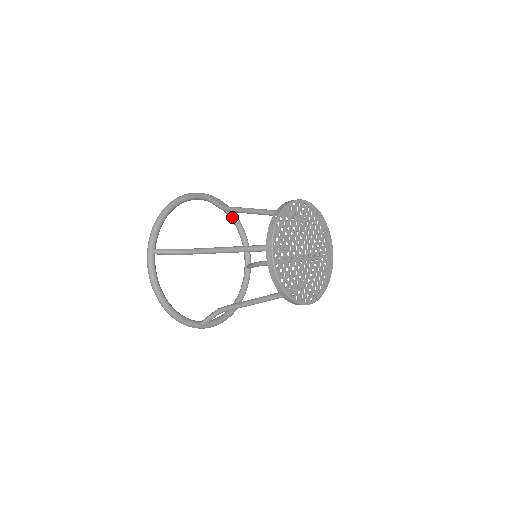
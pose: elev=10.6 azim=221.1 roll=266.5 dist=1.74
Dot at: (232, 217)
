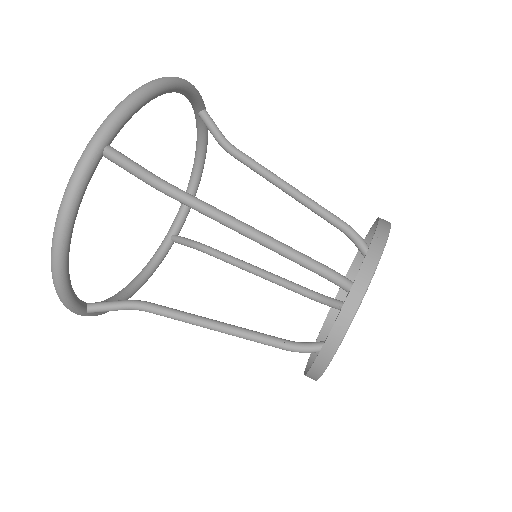
Dot at: (201, 157)
